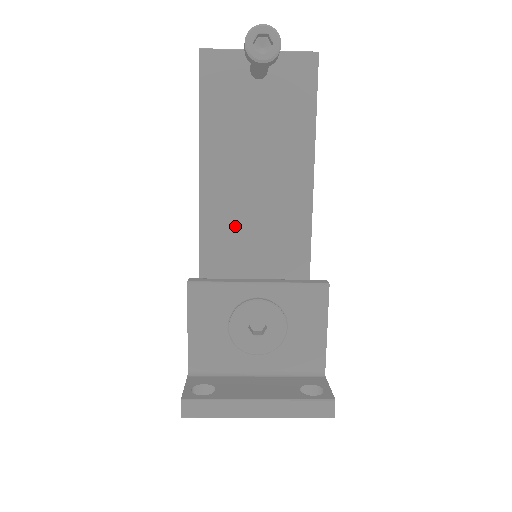
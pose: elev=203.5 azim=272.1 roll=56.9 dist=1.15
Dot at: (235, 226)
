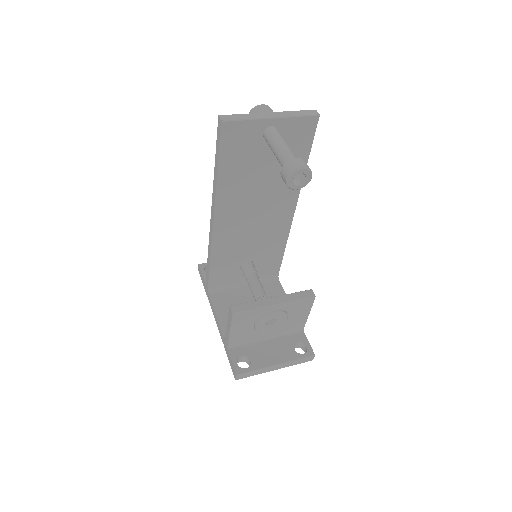
Dot at: (238, 233)
